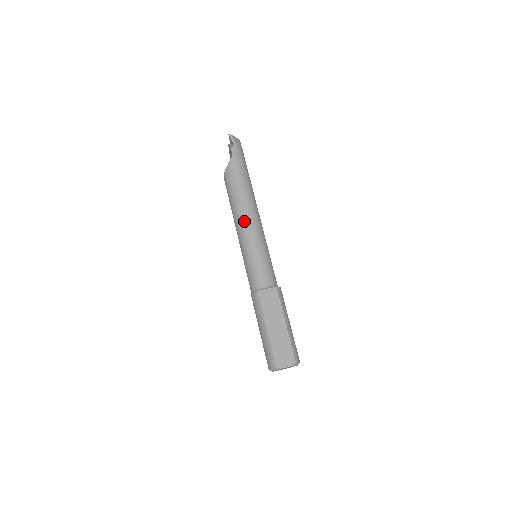
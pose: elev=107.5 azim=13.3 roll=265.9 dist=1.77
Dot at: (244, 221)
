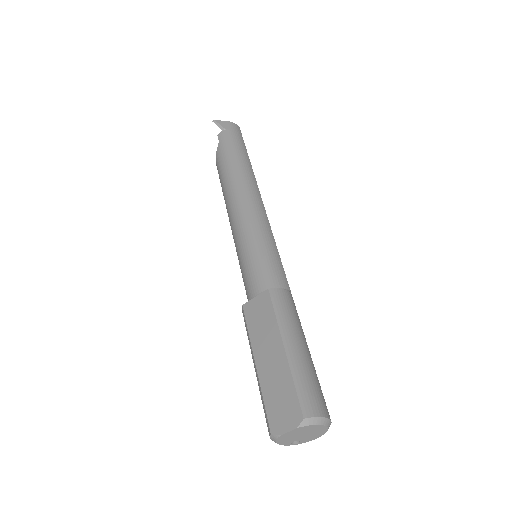
Dot at: (231, 214)
